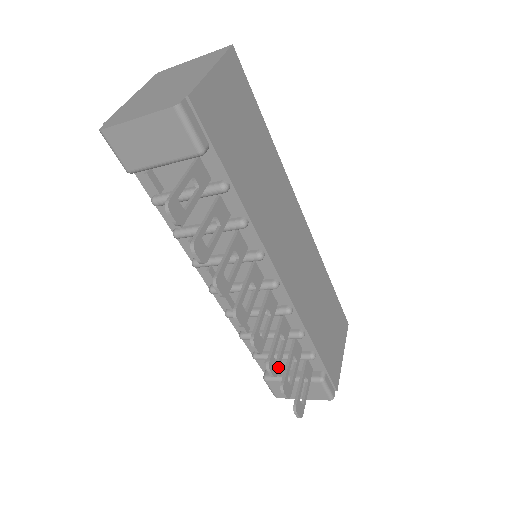
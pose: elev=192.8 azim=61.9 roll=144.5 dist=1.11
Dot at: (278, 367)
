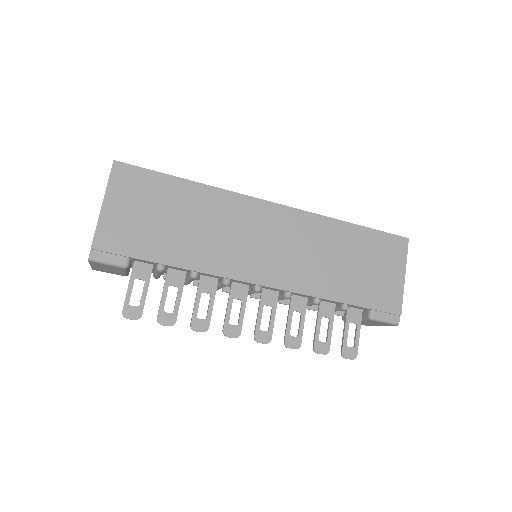
Dot at: (300, 339)
